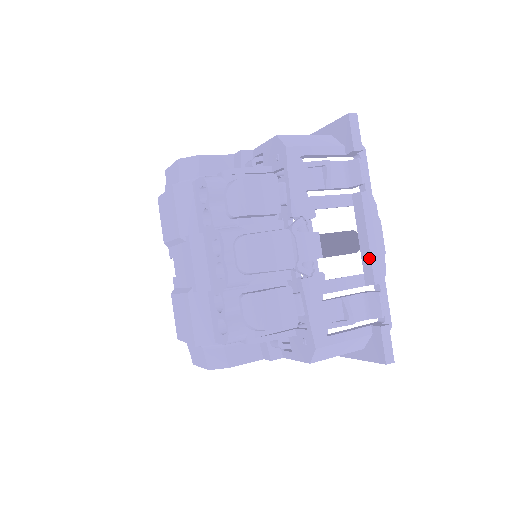
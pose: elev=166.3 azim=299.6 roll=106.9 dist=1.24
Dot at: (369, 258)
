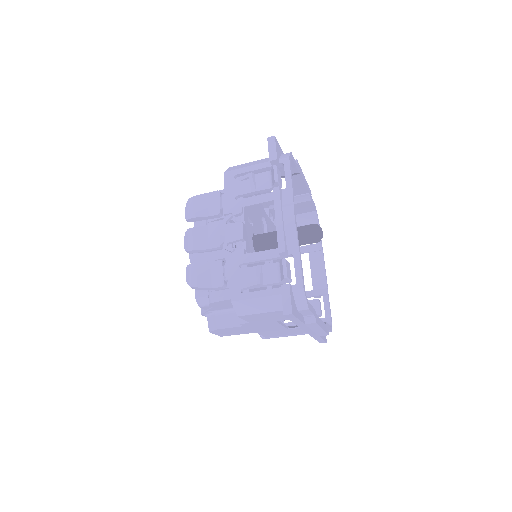
Dot at: (277, 234)
